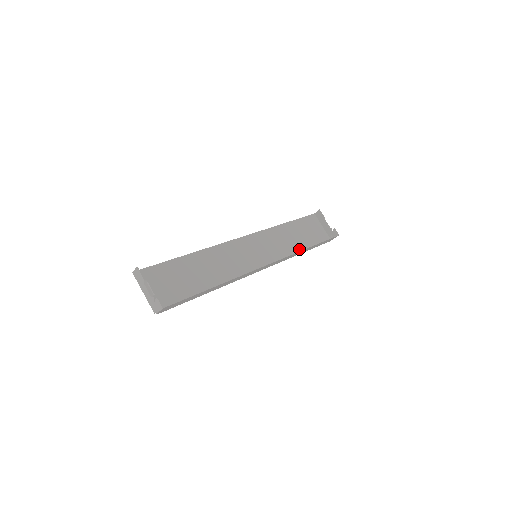
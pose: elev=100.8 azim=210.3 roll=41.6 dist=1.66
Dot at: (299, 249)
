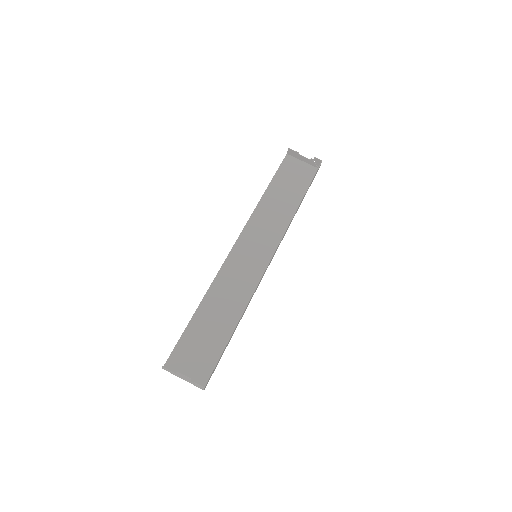
Dot at: (292, 209)
